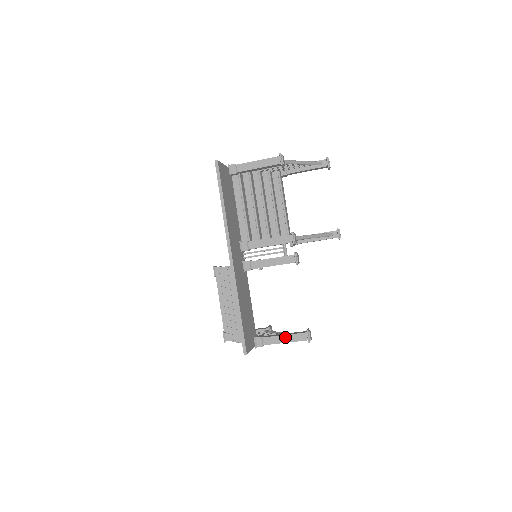
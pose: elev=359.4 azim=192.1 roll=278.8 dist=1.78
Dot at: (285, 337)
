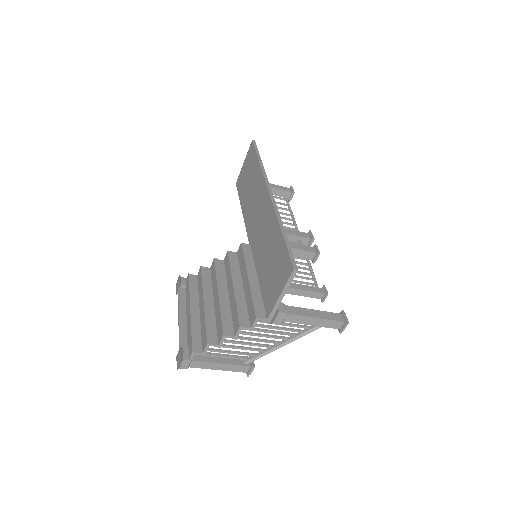
Dot at: (315, 312)
